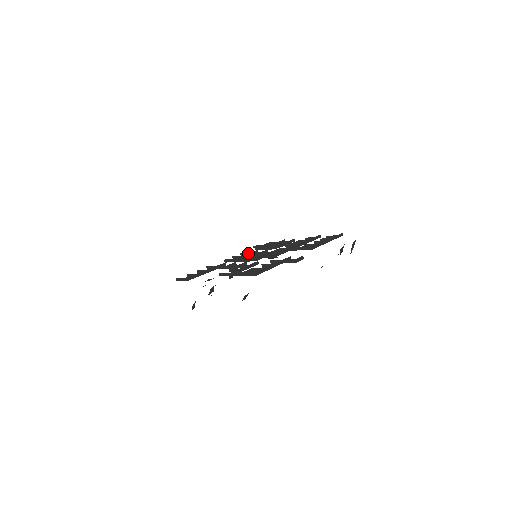
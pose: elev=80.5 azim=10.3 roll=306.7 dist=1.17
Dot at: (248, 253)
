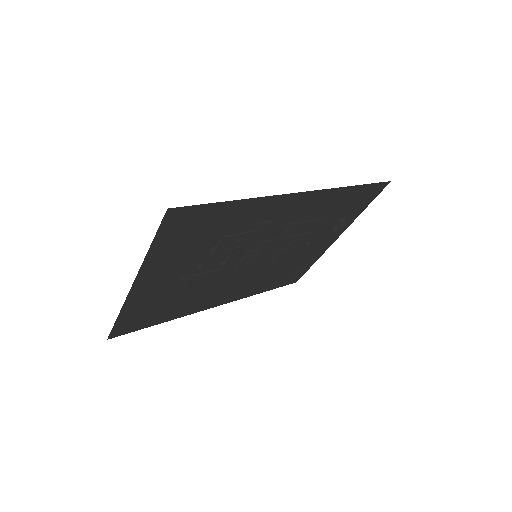
Dot at: occluded
